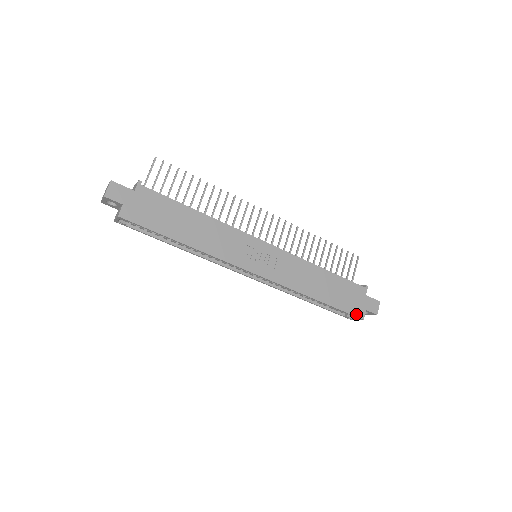
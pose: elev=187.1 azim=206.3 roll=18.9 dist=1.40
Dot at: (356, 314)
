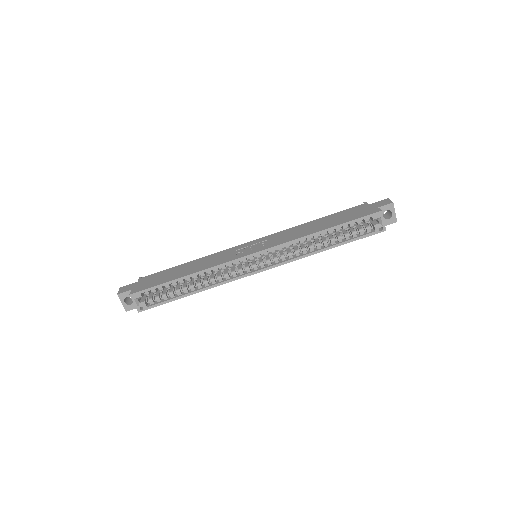
Dot at: (370, 214)
